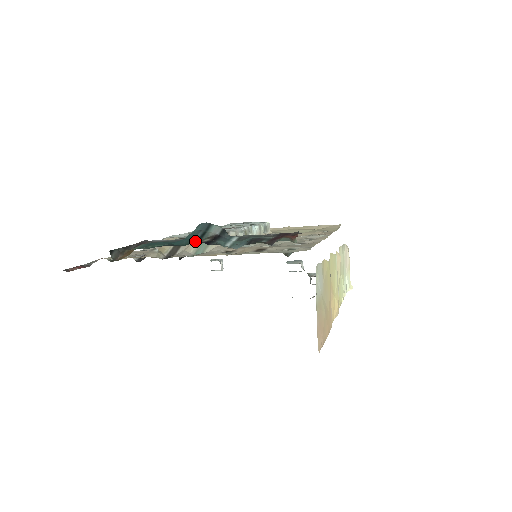
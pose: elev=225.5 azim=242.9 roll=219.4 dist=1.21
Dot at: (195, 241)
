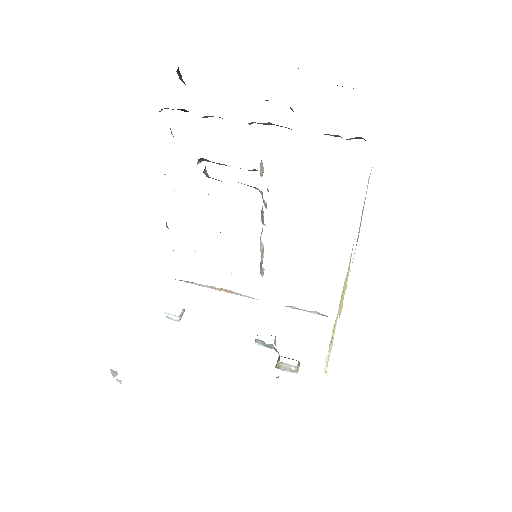
Dot at: occluded
